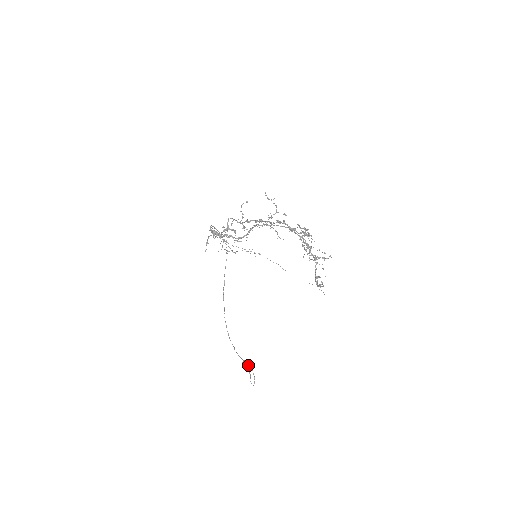
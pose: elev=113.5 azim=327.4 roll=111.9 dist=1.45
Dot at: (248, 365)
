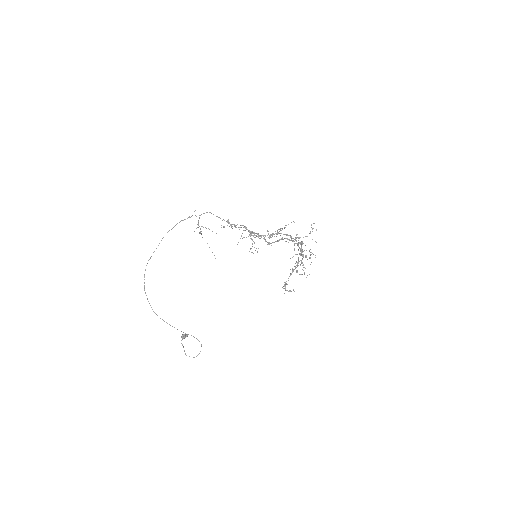
Dot at: (197, 339)
